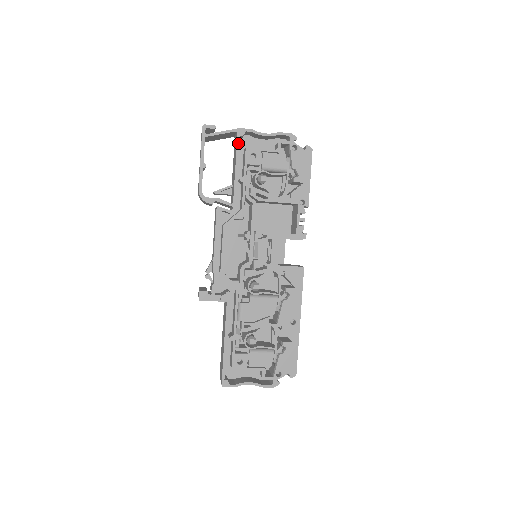
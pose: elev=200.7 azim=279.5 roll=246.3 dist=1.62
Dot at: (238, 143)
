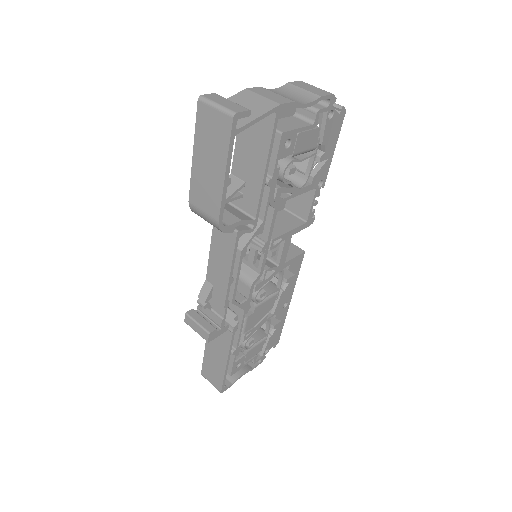
Dot at: (274, 130)
